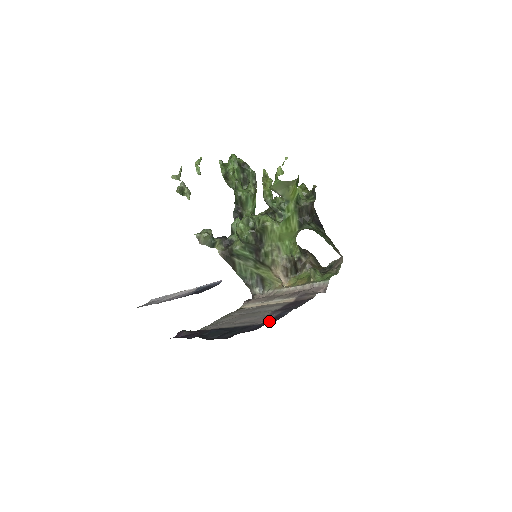
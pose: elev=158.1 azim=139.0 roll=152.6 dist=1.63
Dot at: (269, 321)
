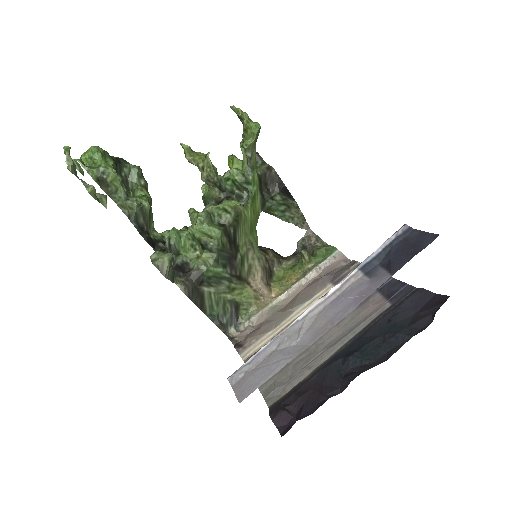
Dot at: (398, 294)
